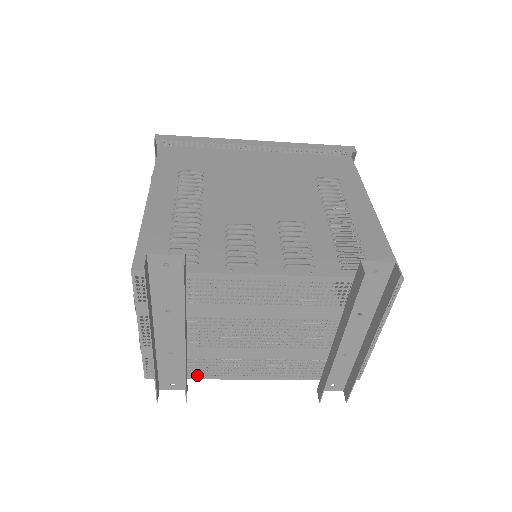
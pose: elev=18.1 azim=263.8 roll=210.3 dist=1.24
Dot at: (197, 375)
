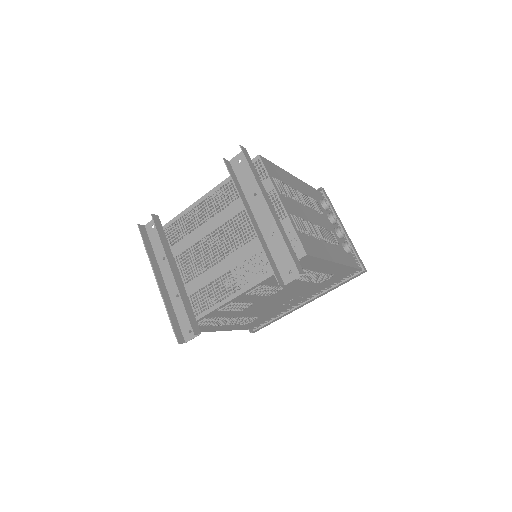
Dot at: (200, 313)
